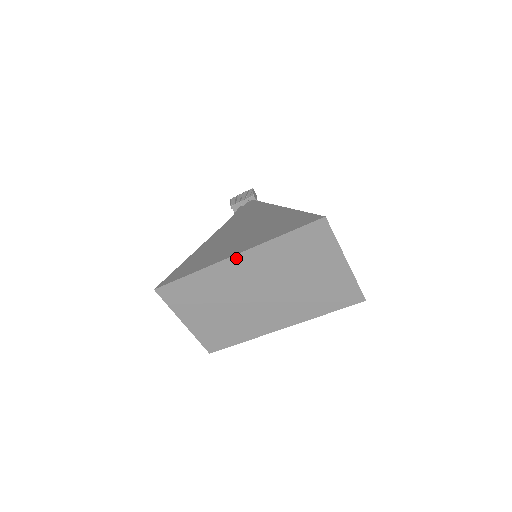
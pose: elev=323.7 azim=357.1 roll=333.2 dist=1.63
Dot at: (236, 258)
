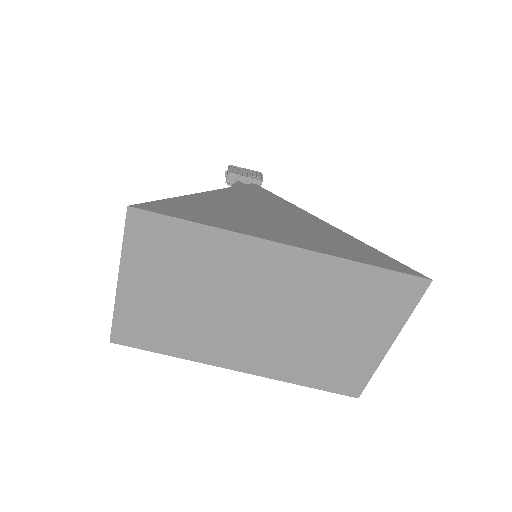
Dot at: (284, 249)
